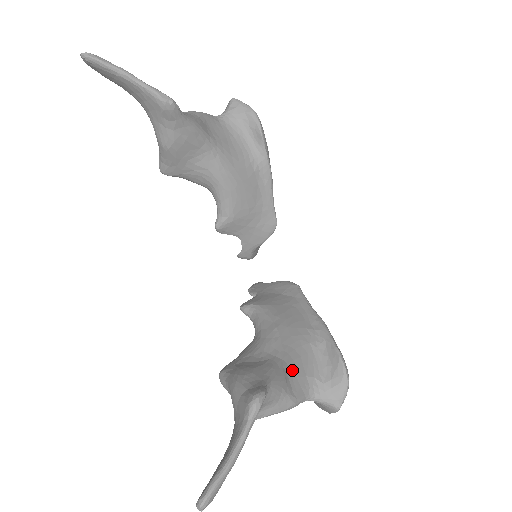
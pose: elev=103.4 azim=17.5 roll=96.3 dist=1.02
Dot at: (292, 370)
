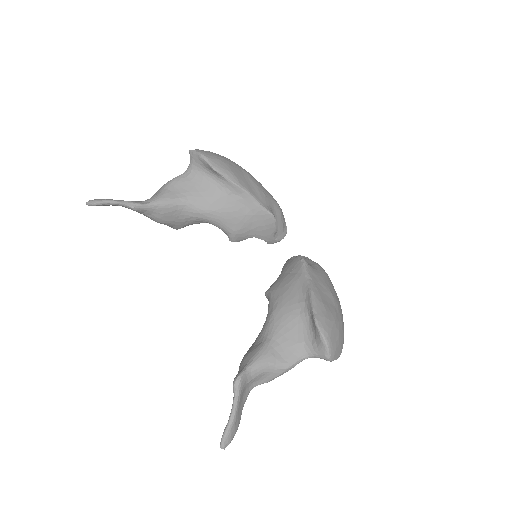
Dot at: (282, 344)
